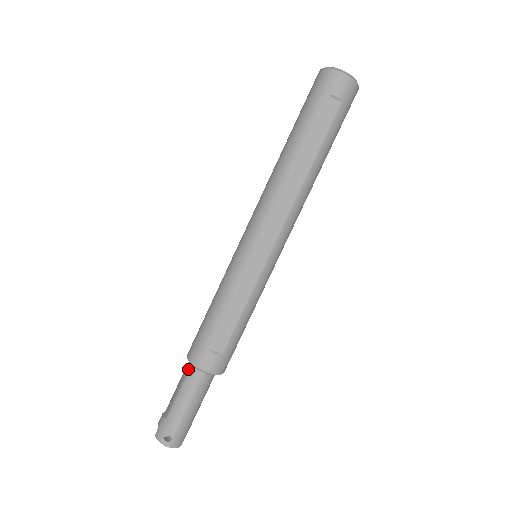
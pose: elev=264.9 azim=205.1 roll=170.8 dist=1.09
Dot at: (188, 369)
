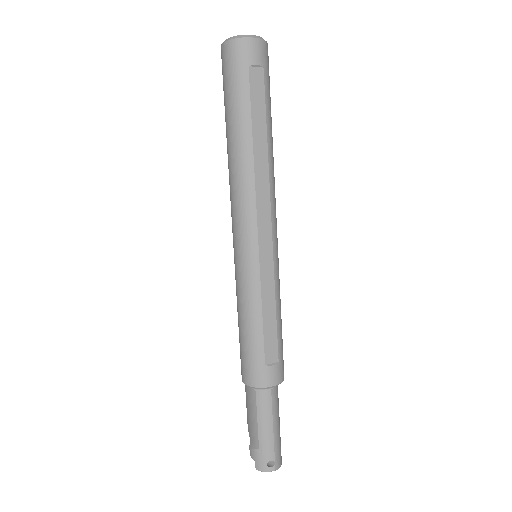
Dot at: (254, 394)
